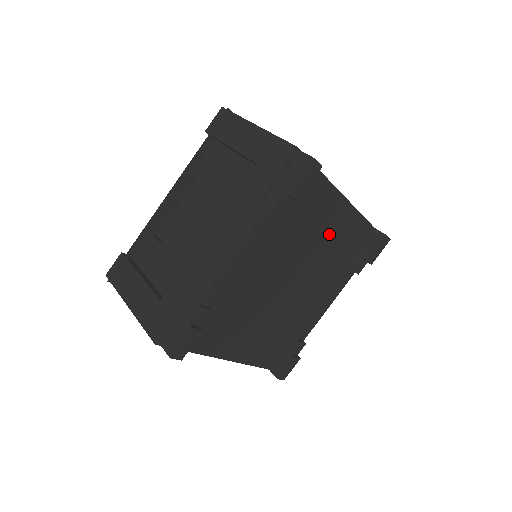
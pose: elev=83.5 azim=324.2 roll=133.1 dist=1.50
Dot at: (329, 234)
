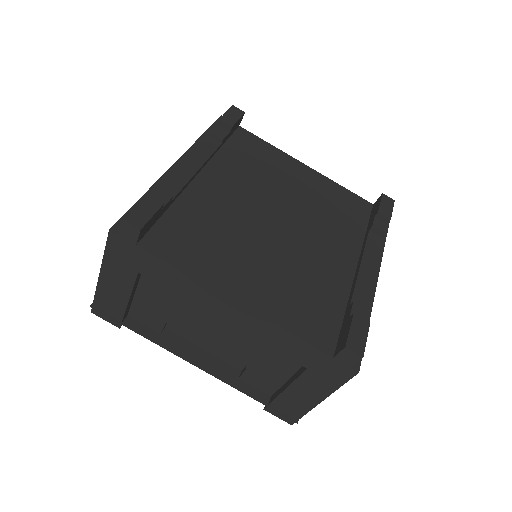
Dot at: (309, 191)
